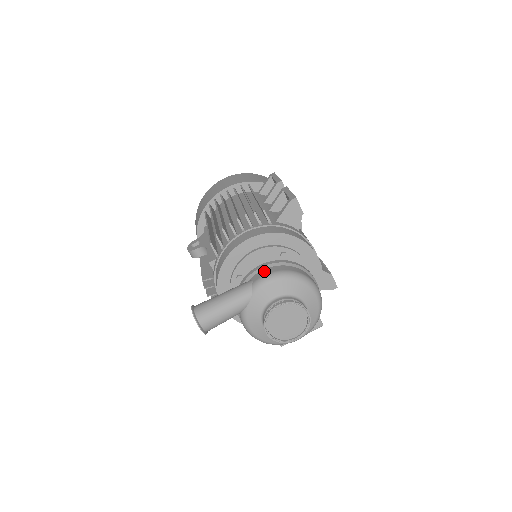
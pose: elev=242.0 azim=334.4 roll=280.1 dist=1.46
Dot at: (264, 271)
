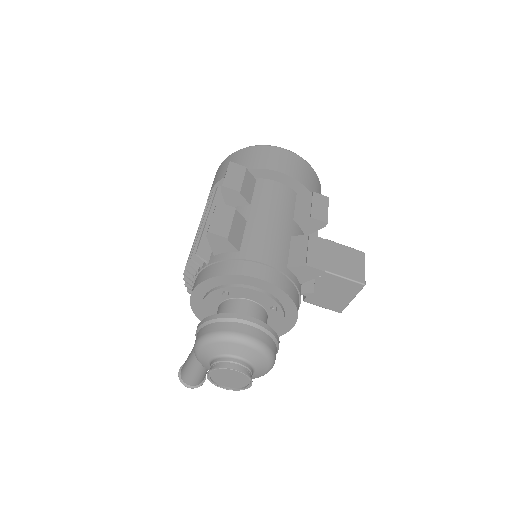
Dot at: (197, 336)
